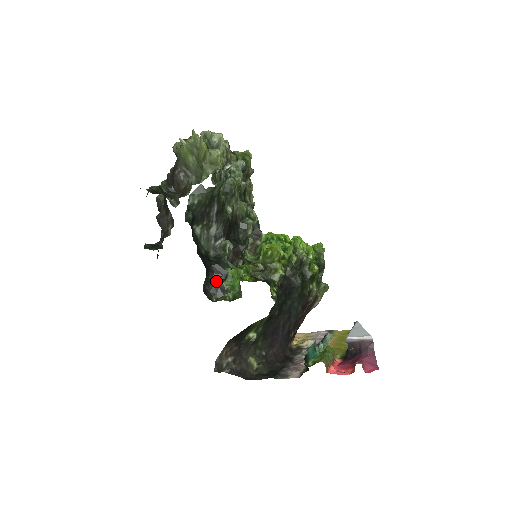
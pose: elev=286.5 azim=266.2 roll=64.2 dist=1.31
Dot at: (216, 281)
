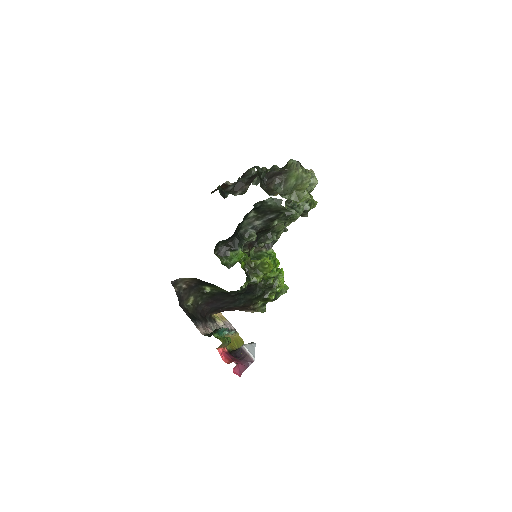
Dot at: (228, 246)
